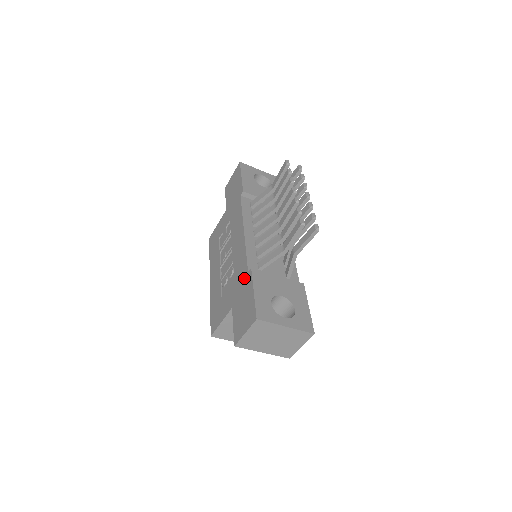
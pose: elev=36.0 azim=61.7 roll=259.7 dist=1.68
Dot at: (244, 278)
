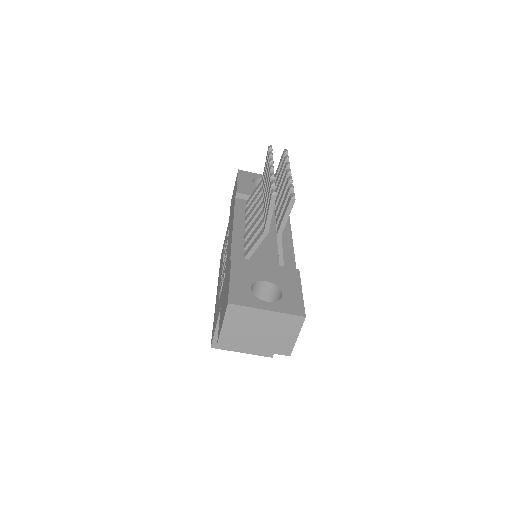
Dot at: occluded
